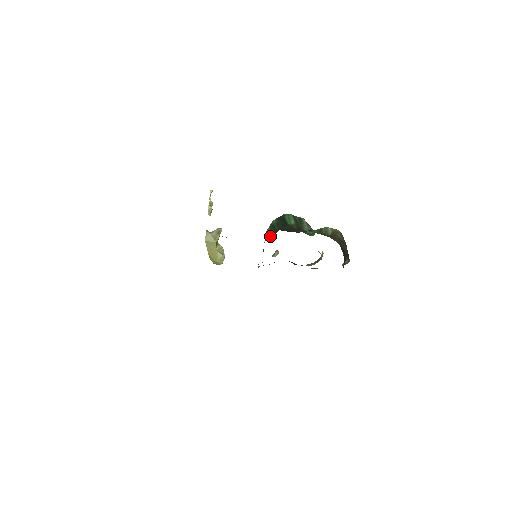
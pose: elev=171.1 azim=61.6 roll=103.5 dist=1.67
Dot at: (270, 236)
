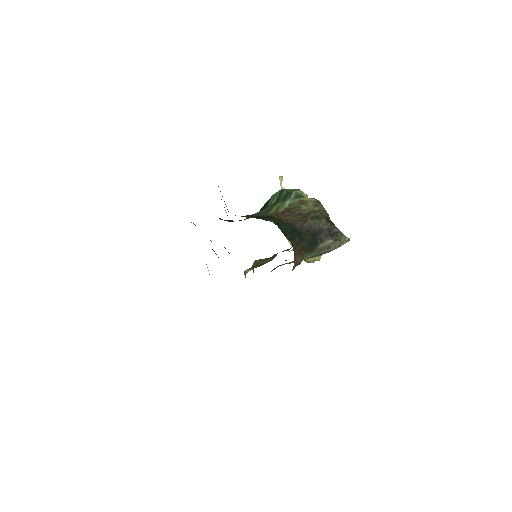
Dot at: occluded
